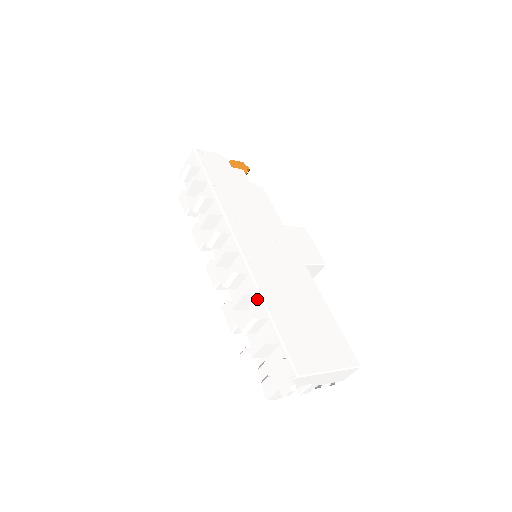
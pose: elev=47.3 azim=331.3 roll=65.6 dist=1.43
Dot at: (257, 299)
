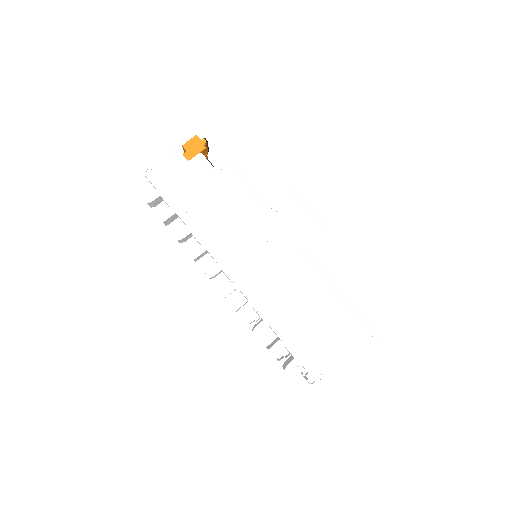
Dot at: occluded
